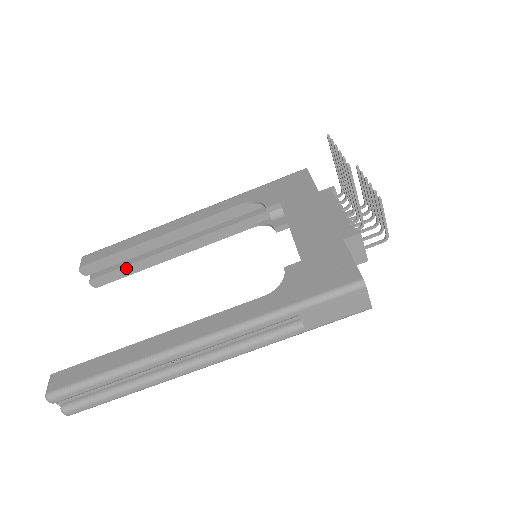
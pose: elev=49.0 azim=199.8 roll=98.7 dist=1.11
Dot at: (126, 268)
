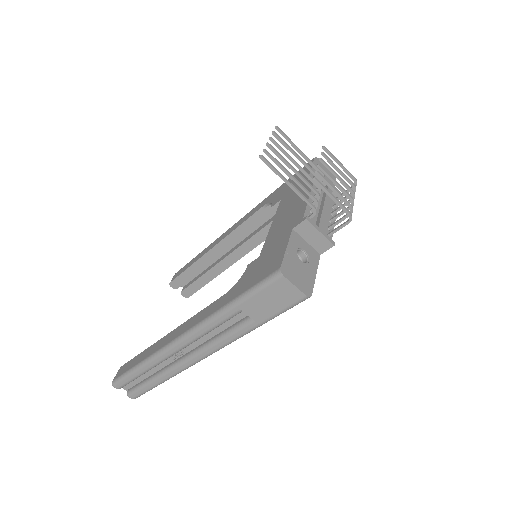
Dot at: (200, 279)
